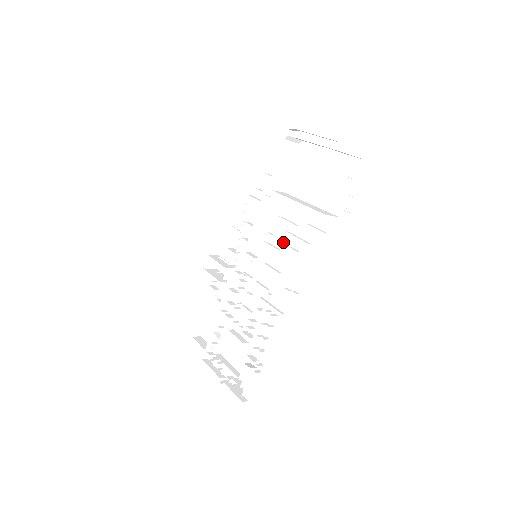
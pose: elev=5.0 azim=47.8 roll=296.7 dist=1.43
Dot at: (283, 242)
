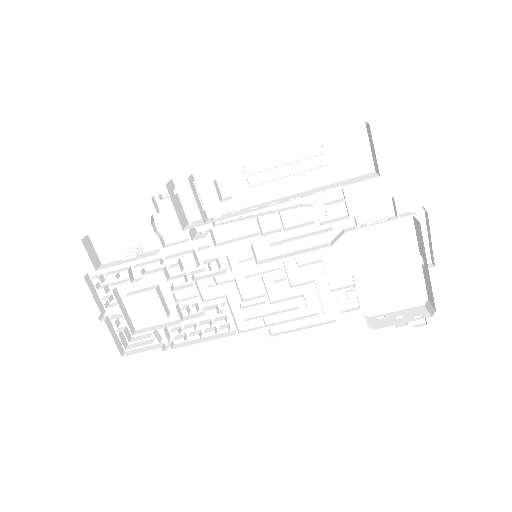
Dot at: (300, 281)
